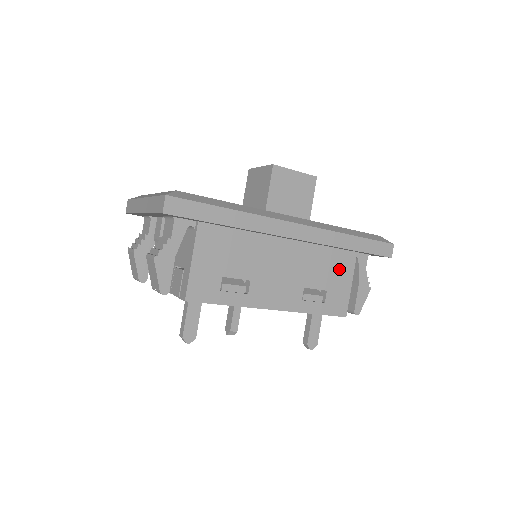
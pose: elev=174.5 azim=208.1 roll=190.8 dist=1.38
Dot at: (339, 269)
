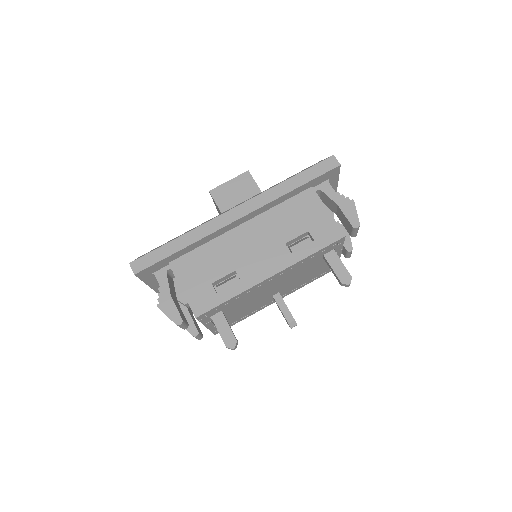
Dot at: (306, 209)
